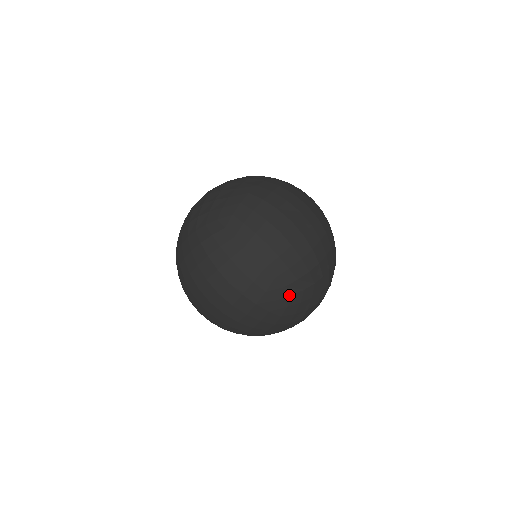
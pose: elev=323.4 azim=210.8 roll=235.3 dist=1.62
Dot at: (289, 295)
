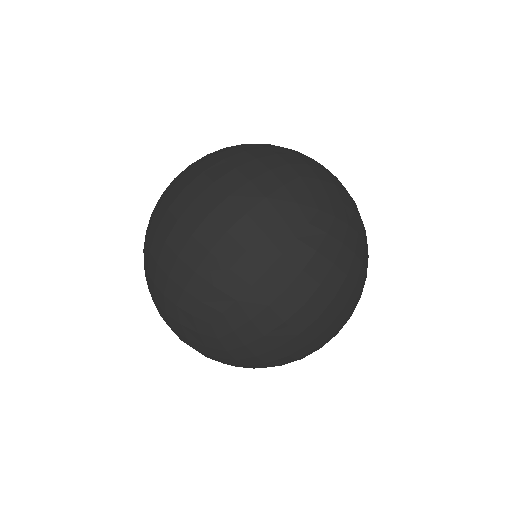
Dot at: occluded
